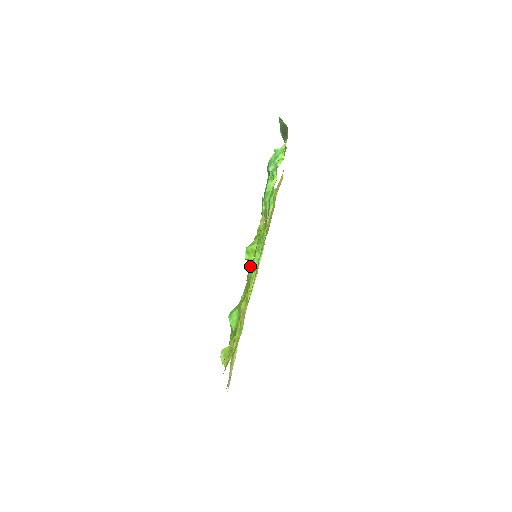
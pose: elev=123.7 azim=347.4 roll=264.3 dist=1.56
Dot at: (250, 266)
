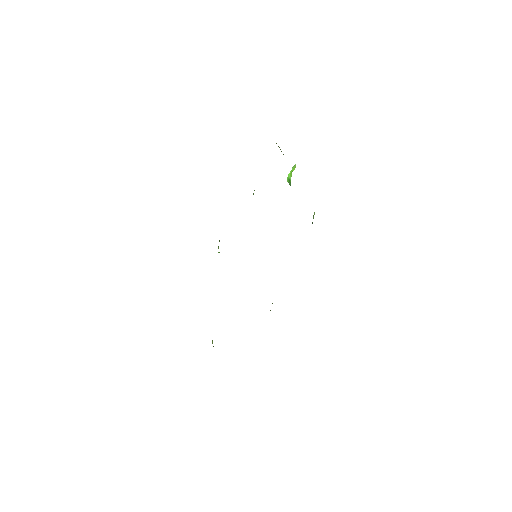
Dot at: occluded
